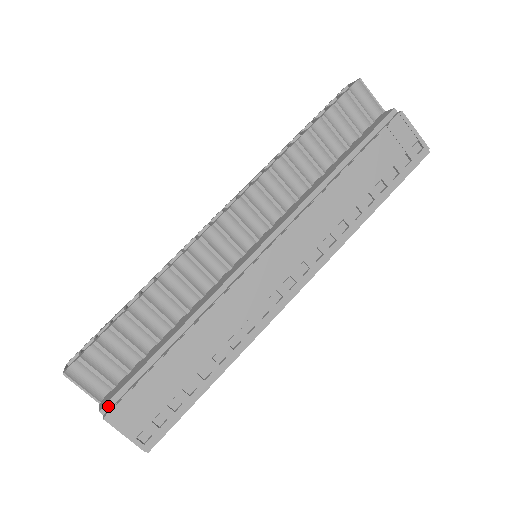
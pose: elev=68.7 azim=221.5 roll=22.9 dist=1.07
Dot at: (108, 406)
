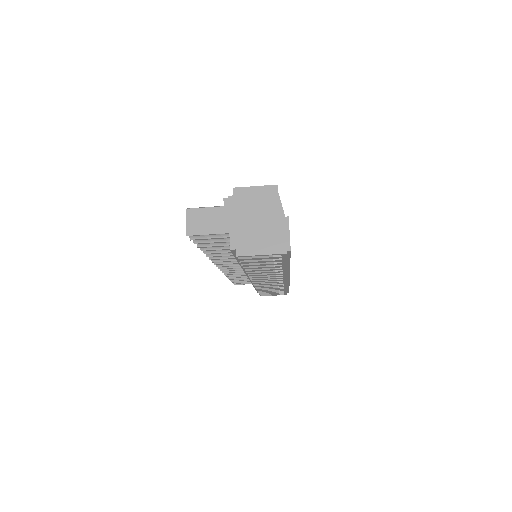
Dot at: occluded
